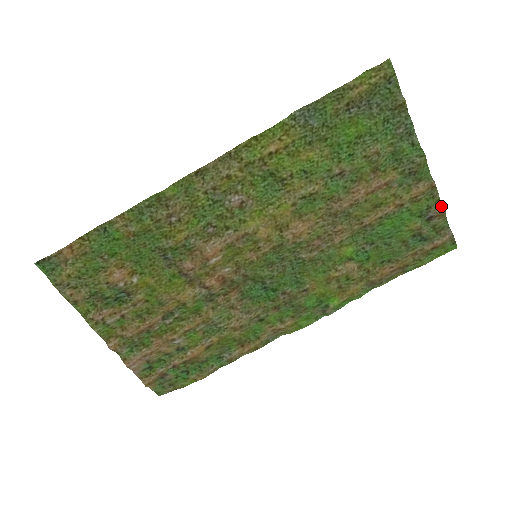
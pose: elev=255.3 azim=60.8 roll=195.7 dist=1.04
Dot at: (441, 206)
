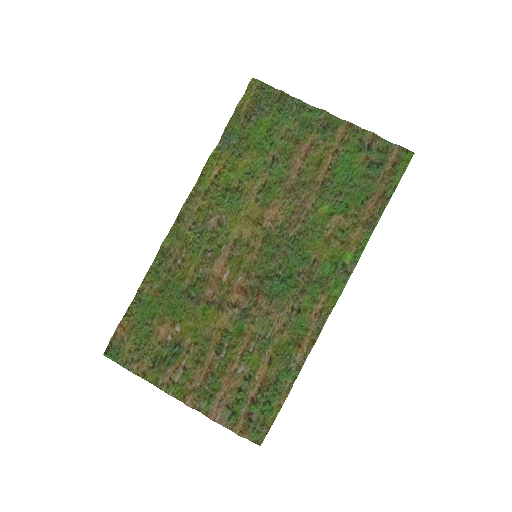
Dot at: (368, 133)
